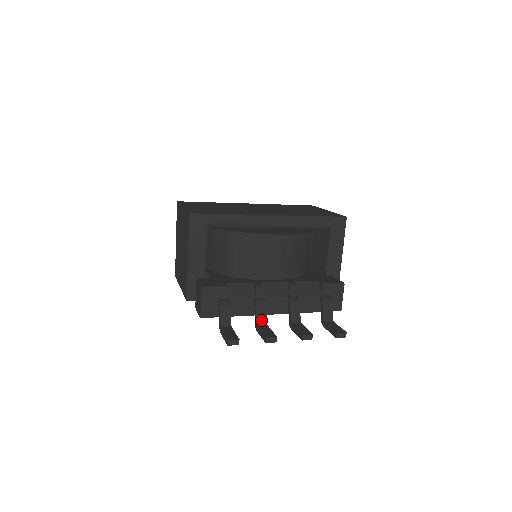
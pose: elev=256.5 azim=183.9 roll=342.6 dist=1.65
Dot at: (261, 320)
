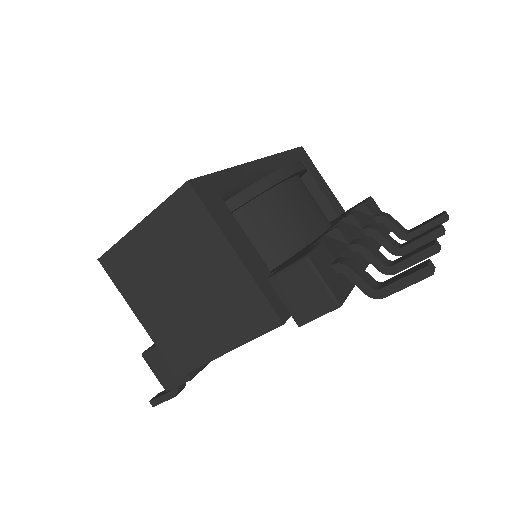
Dot at: (383, 260)
